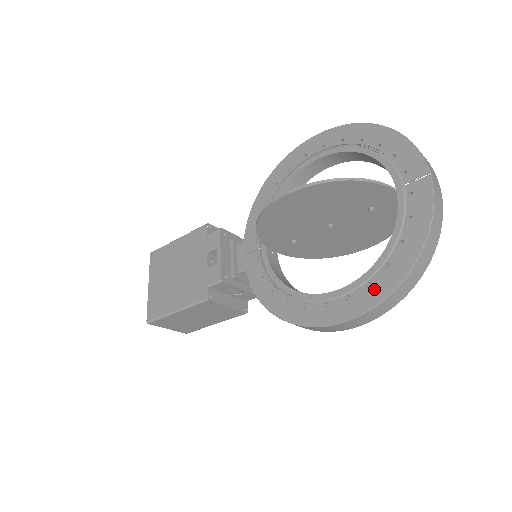
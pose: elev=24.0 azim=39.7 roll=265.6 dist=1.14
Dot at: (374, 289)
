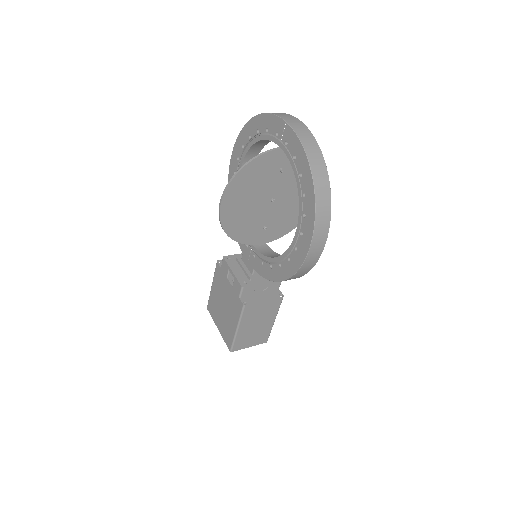
Dot at: (307, 215)
